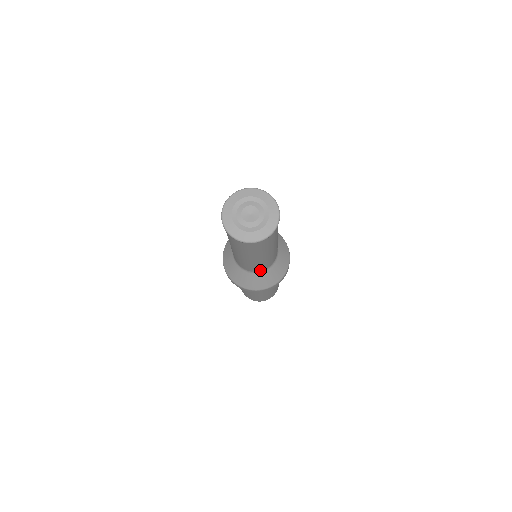
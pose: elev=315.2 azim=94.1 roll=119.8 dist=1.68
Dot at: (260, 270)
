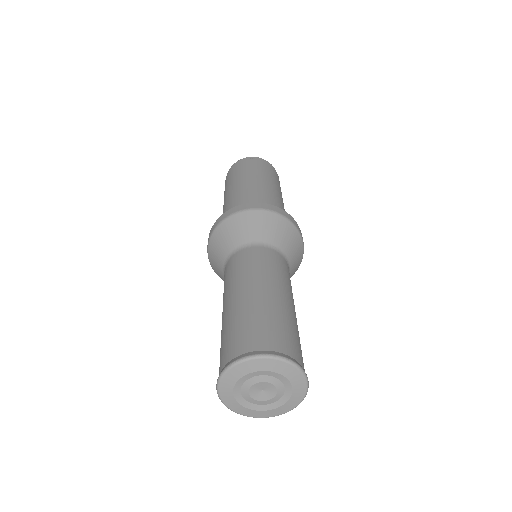
Dot at: occluded
